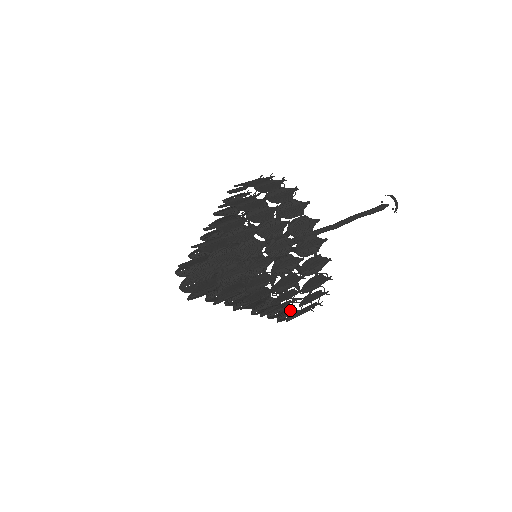
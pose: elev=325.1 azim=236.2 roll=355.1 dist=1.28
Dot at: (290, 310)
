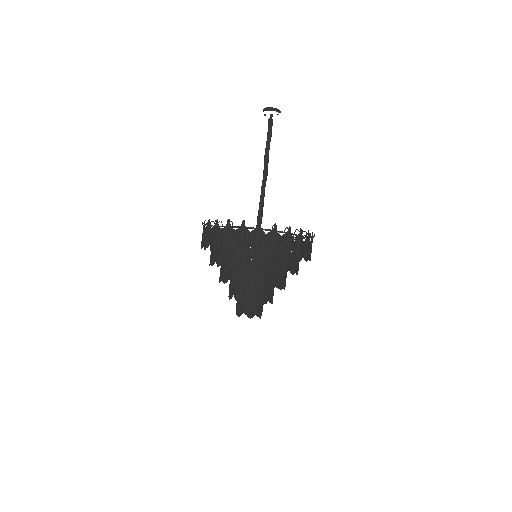
Dot at: occluded
